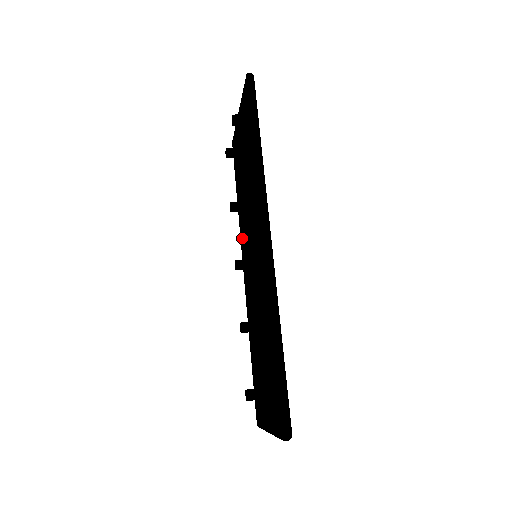
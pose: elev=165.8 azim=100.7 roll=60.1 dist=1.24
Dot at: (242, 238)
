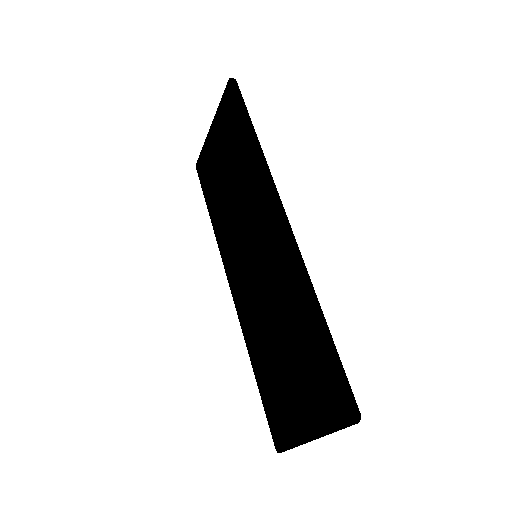
Dot at: (223, 254)
